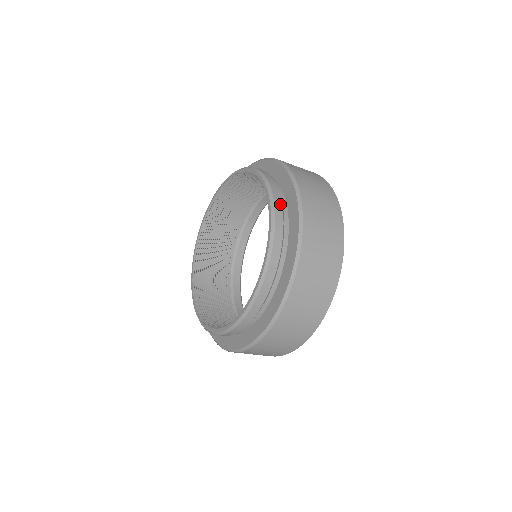
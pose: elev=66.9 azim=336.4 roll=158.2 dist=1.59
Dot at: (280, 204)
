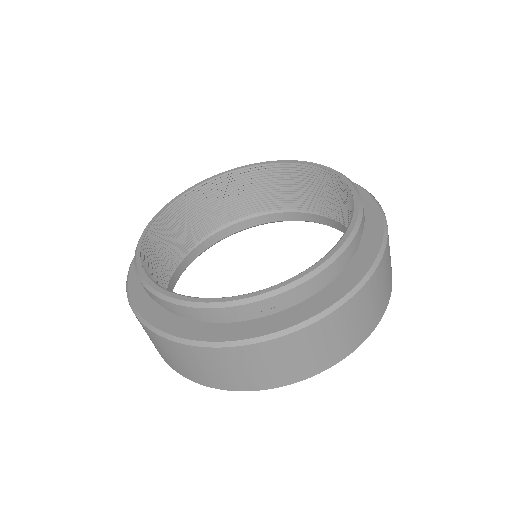
Dot at: (358, 240)
